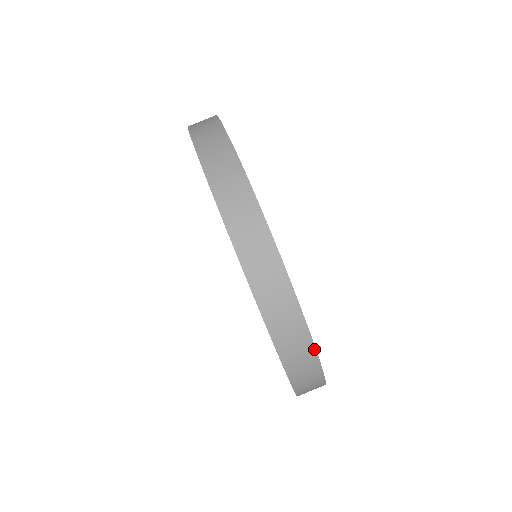
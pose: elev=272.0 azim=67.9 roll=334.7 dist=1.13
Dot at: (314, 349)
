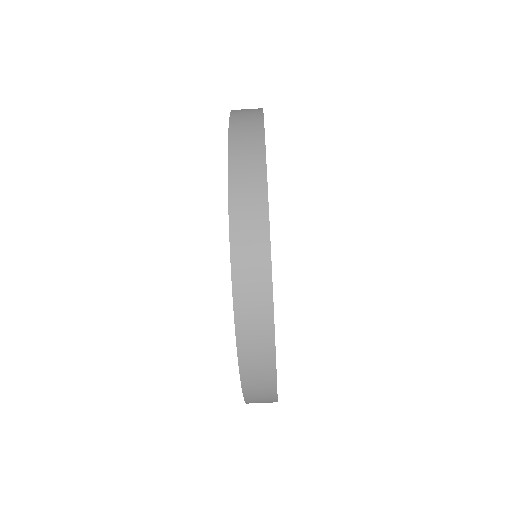
Dot at: occluded
